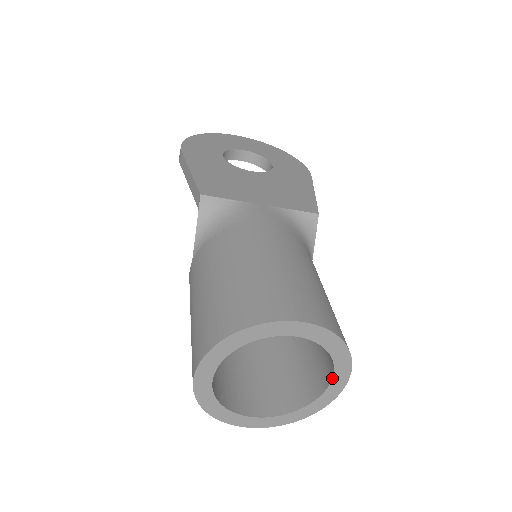
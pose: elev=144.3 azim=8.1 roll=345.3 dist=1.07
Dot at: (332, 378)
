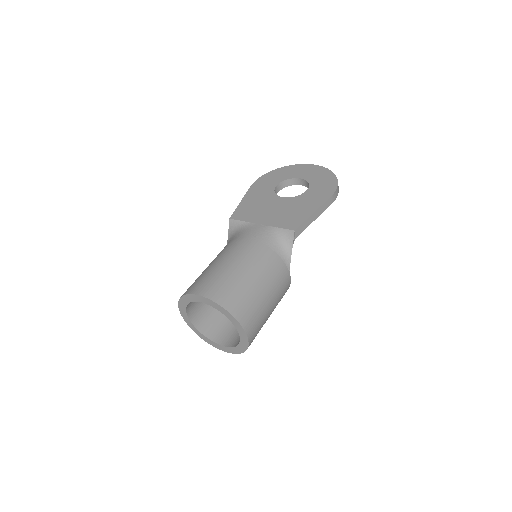
Dot at: (238, 331)
